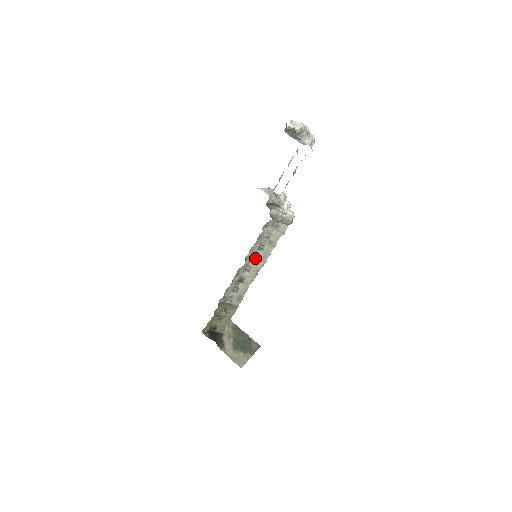
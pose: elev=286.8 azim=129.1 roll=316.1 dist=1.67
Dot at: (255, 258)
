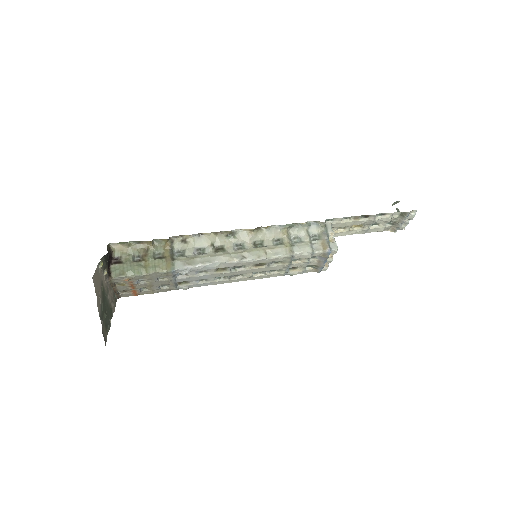
Dot at: (261, 245)
